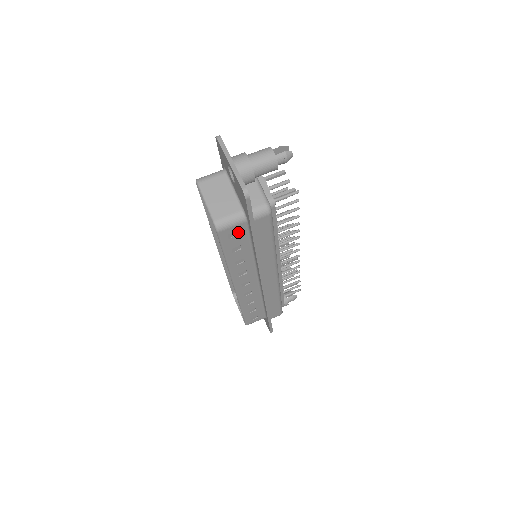
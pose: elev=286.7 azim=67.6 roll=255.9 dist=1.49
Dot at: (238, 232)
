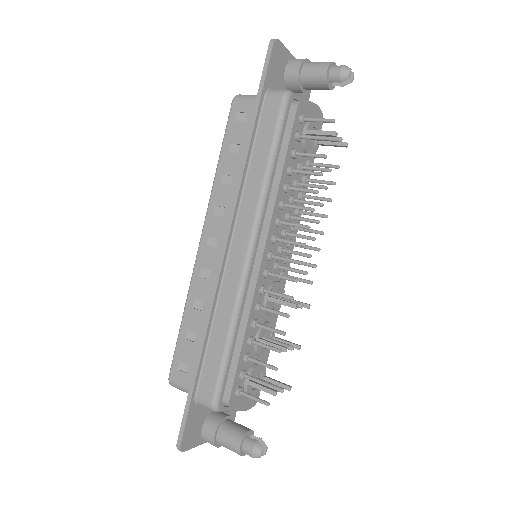
Dot at: (247, 116)
